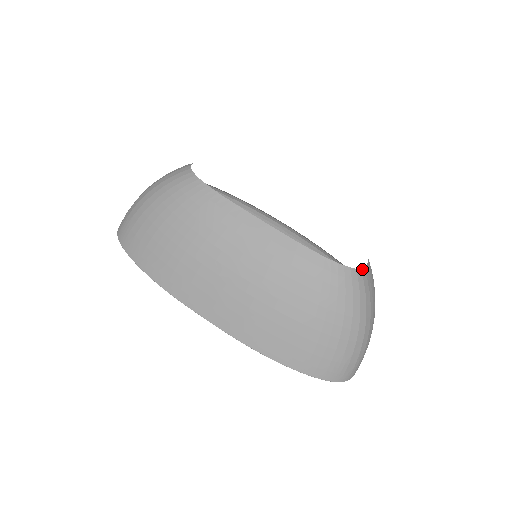
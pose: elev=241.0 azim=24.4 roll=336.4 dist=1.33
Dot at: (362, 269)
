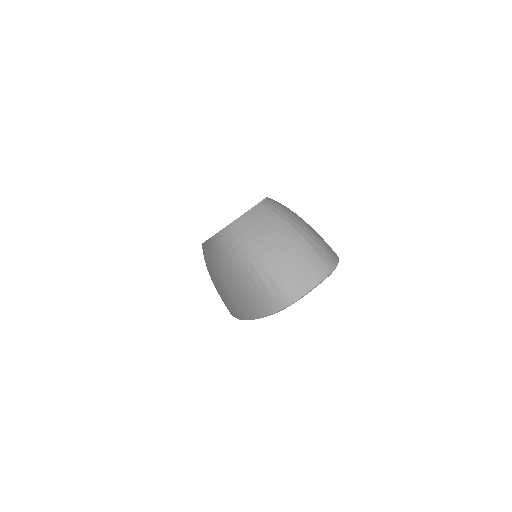
Dot at: (233, 222)
